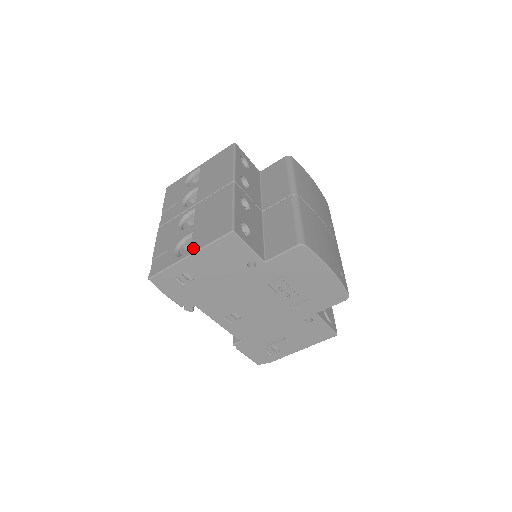
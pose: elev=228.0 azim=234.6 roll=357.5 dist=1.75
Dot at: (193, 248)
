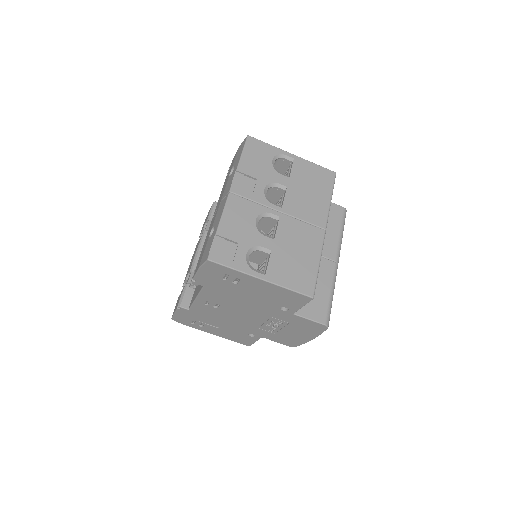
Dot at: (269, 275)
